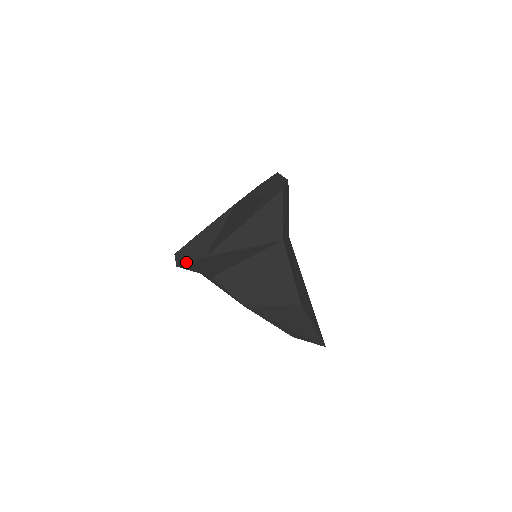
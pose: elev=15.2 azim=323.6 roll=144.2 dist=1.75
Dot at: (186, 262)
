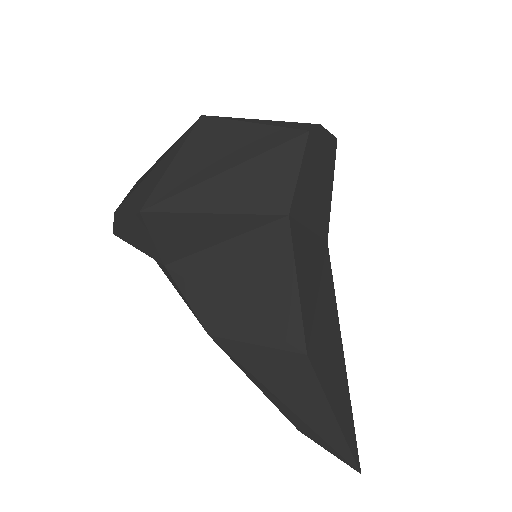
Dot at: (122, 224)
